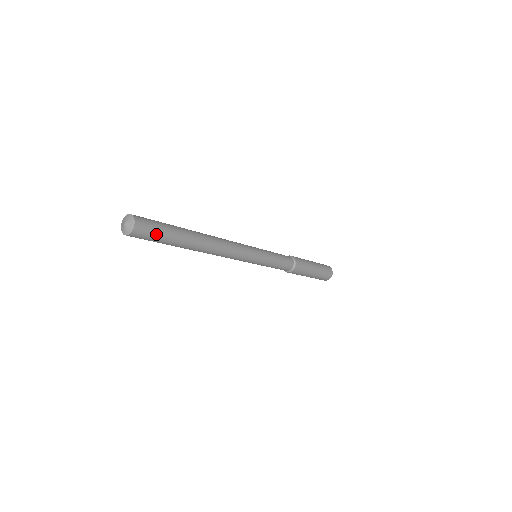
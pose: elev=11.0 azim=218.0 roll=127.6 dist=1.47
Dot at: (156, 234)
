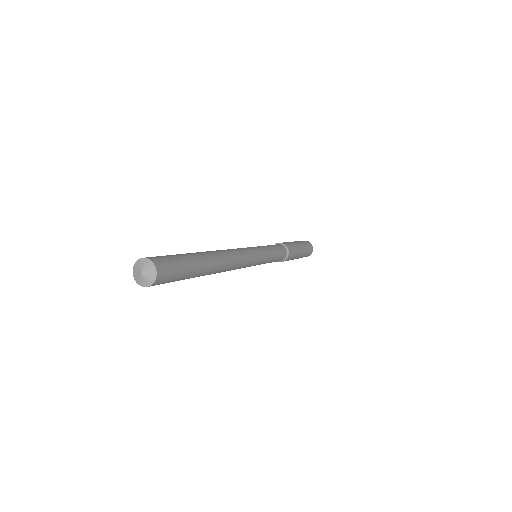
Dot at: (167, 282)
